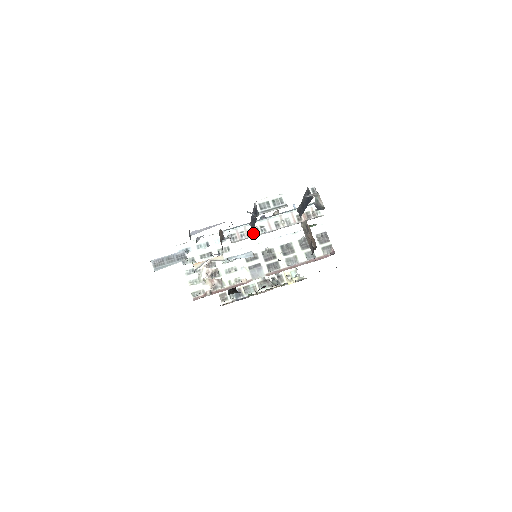
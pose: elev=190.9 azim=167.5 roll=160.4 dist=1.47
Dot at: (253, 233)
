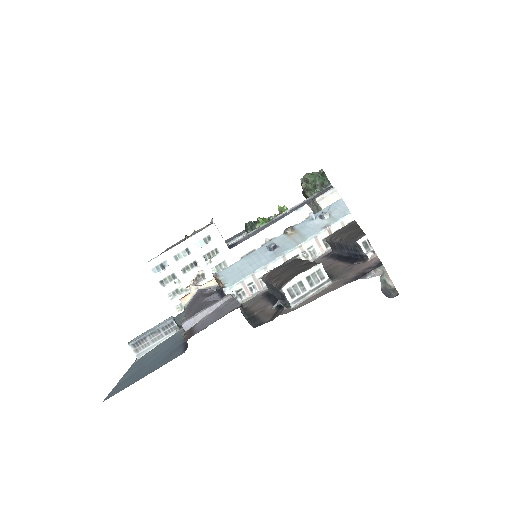
Dot at: occluded
